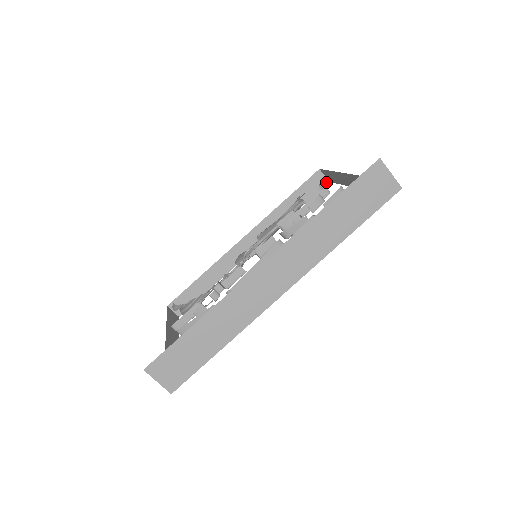
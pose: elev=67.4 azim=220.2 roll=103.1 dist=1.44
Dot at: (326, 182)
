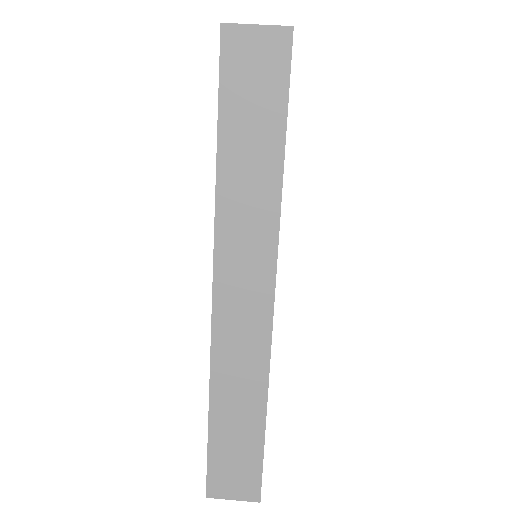
Dot at: occluded
